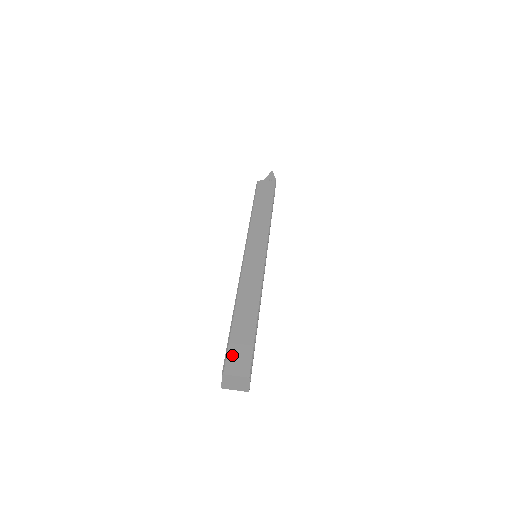
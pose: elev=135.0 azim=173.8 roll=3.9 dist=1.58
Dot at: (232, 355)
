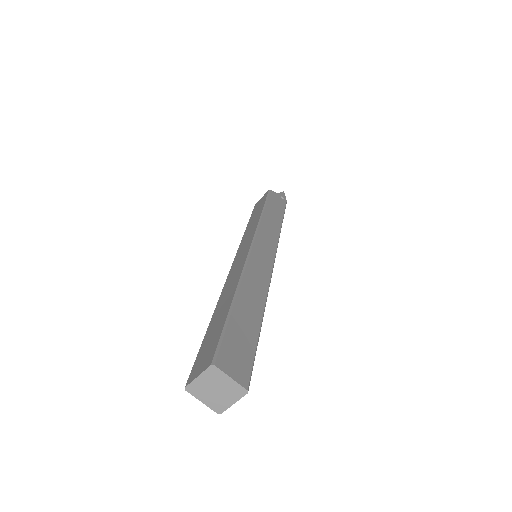
Dot at: (229, 346)
